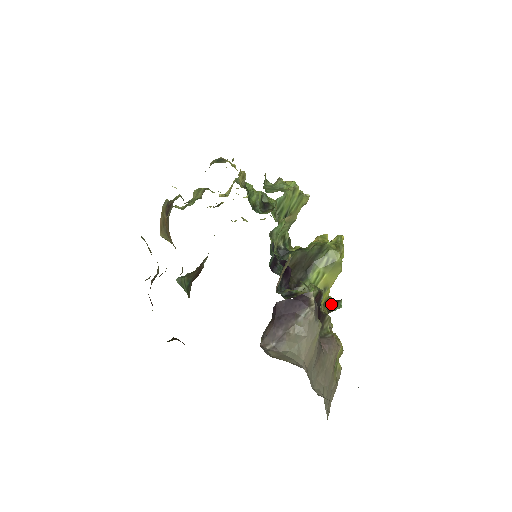
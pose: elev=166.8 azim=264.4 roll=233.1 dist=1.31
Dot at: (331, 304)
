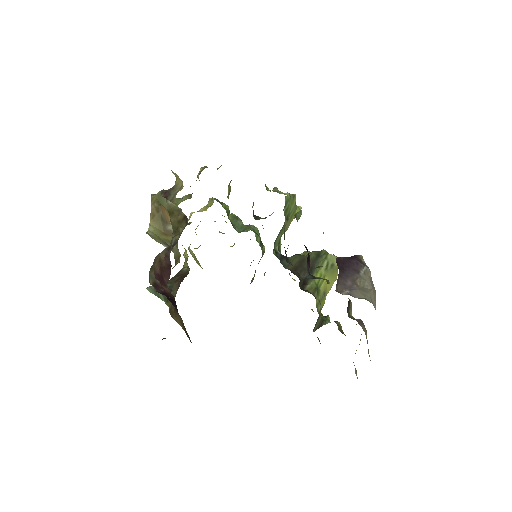
Dot at: occluded
